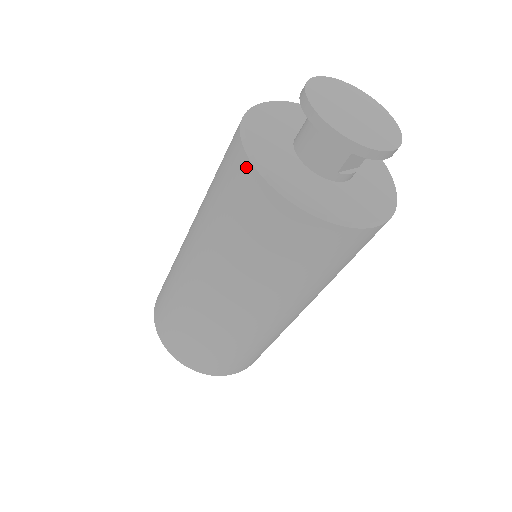
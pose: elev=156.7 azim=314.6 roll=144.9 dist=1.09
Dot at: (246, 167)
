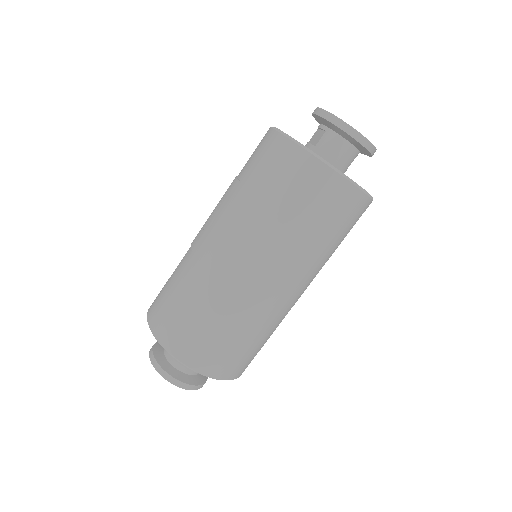
Dot at: (329, 175)
